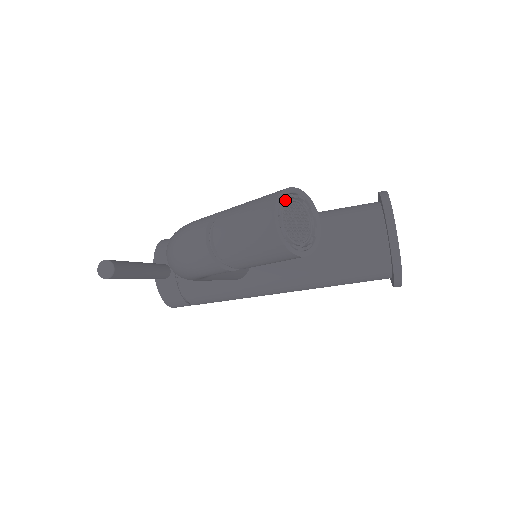
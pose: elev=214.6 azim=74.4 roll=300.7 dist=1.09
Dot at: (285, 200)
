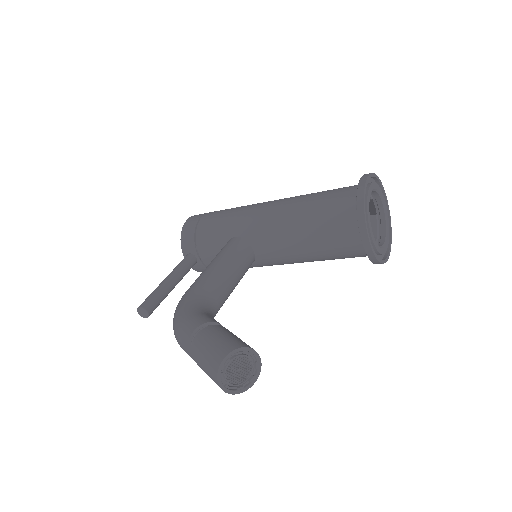
Dot at: (227, 360)
